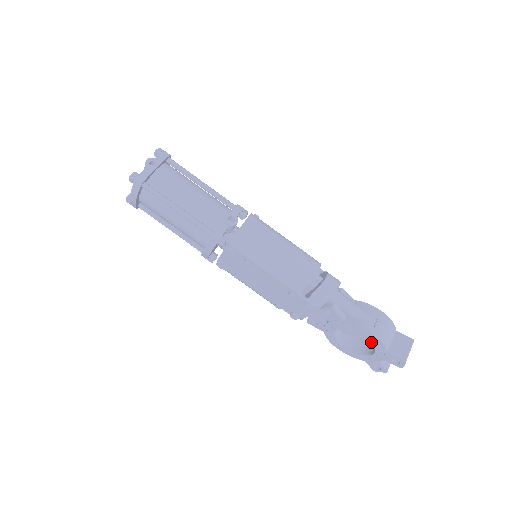
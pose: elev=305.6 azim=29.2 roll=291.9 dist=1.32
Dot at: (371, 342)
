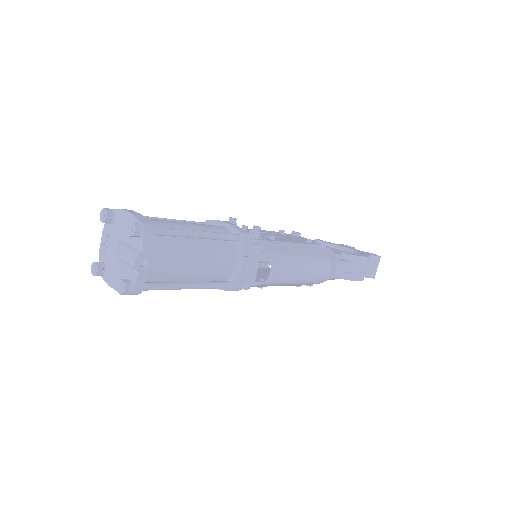
Dot at: occluded
